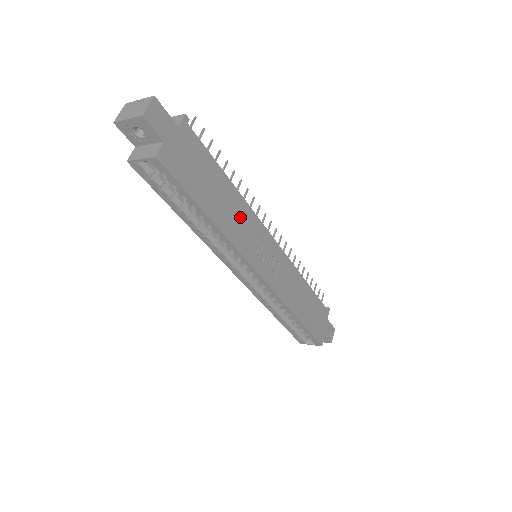
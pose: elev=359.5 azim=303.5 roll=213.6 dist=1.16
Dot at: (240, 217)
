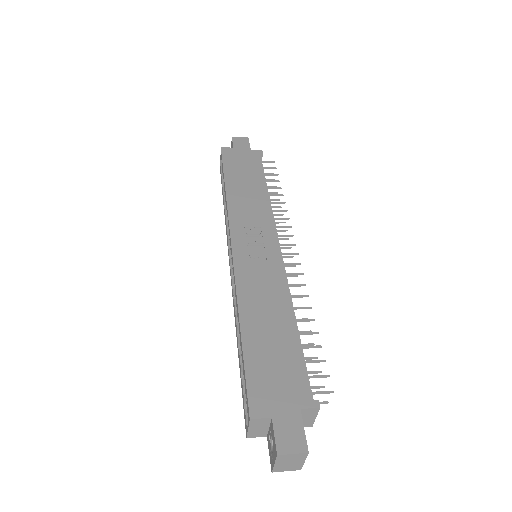
Dot at: (253, 204)
